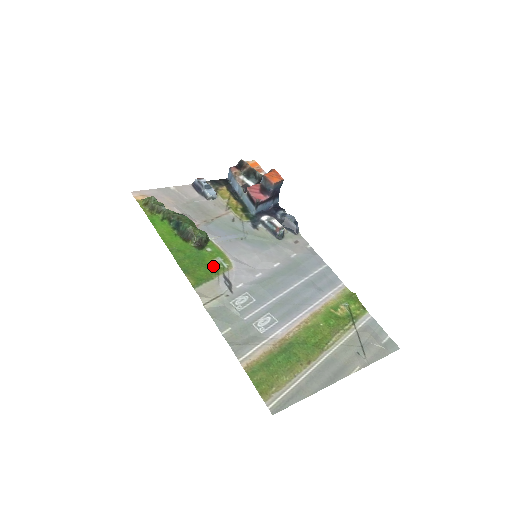
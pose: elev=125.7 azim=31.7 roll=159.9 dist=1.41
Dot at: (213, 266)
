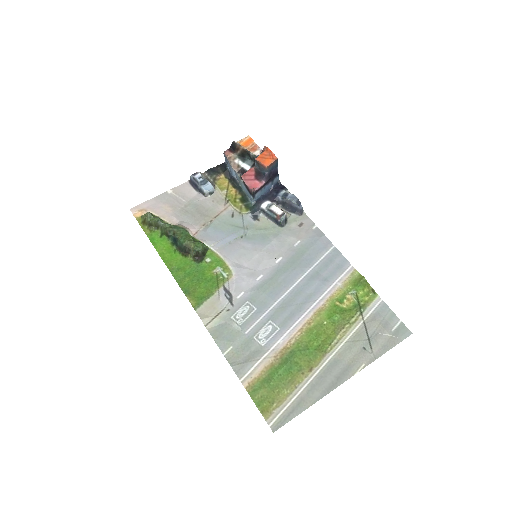
Dot at: (213, 279)
